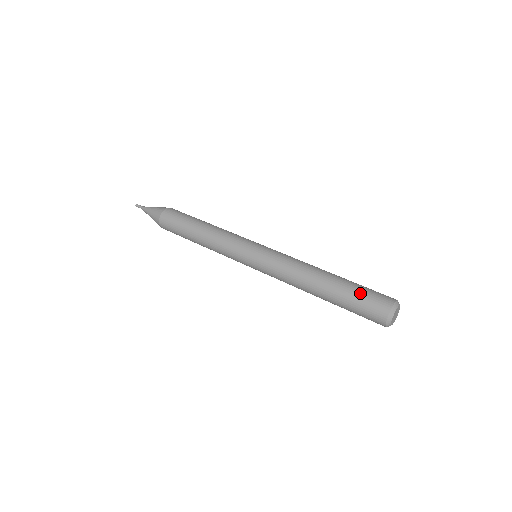
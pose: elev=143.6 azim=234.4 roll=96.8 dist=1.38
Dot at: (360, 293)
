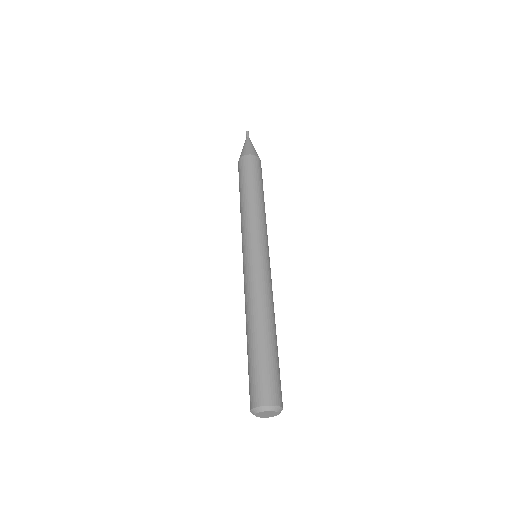
Dot at: (249, 372)
